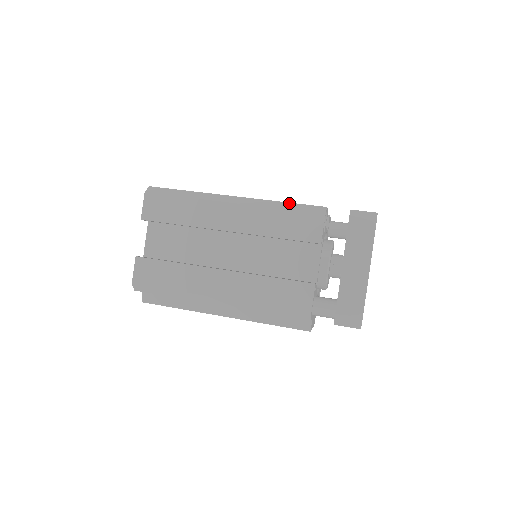
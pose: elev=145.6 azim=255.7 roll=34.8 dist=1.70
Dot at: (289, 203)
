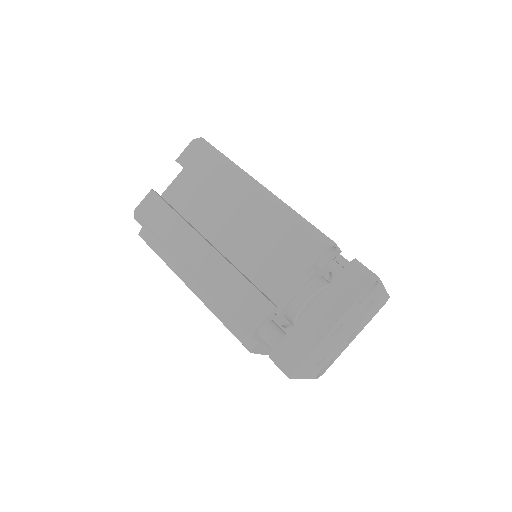
Dot at: (304, 219)
